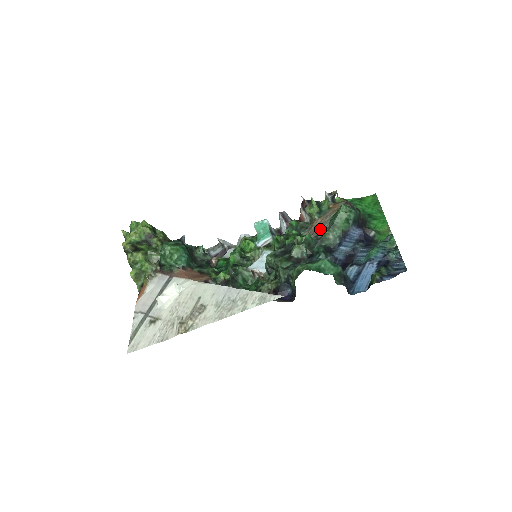
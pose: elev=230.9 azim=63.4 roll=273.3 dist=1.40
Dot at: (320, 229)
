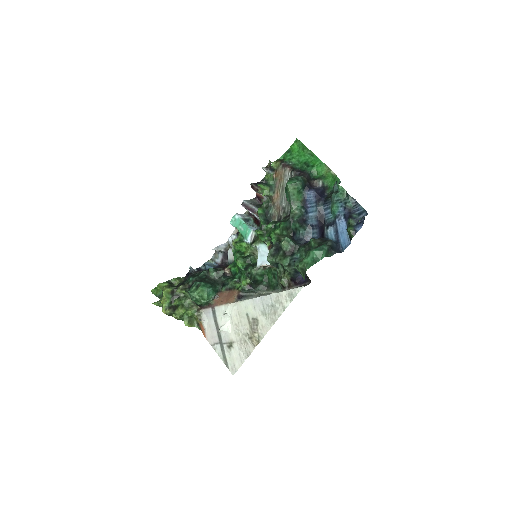
Dot at: (282, 204)
